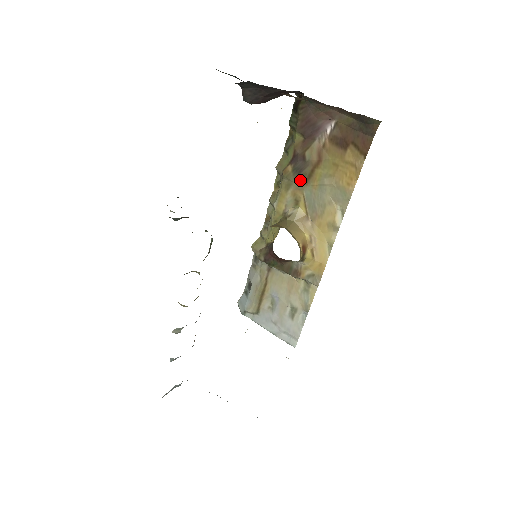
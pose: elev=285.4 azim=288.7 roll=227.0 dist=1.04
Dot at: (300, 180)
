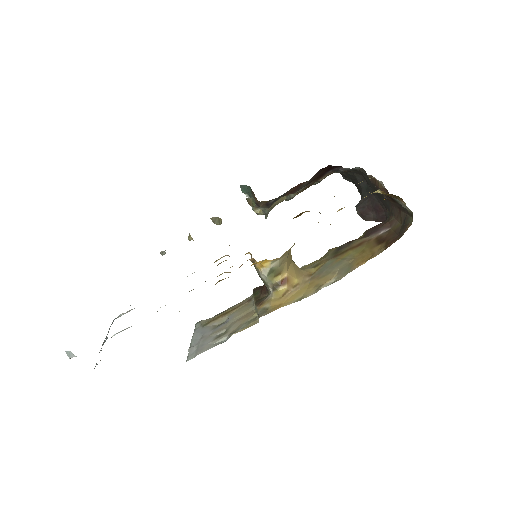
Dot at: (334, 254)
